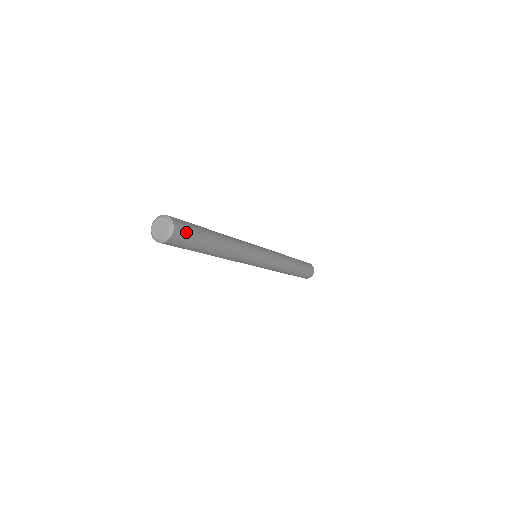
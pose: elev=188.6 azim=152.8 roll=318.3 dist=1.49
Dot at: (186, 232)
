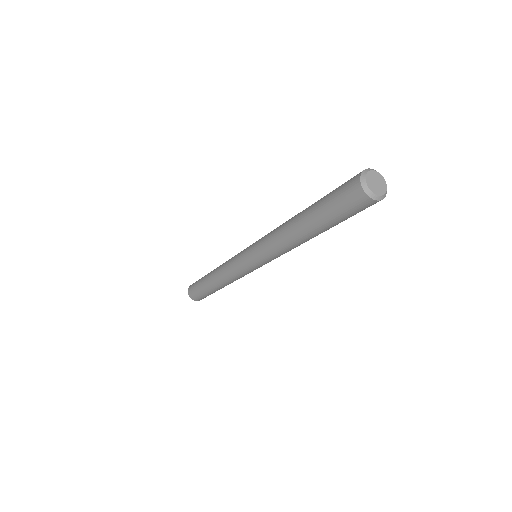
Dot at: occluded
